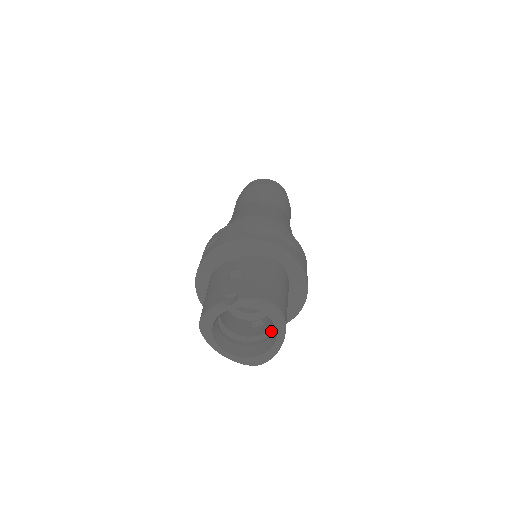
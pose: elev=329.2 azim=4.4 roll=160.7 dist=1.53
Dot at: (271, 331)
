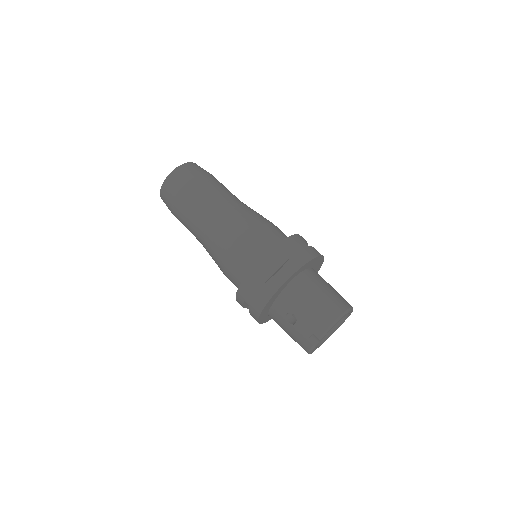
Dot at: occluded
